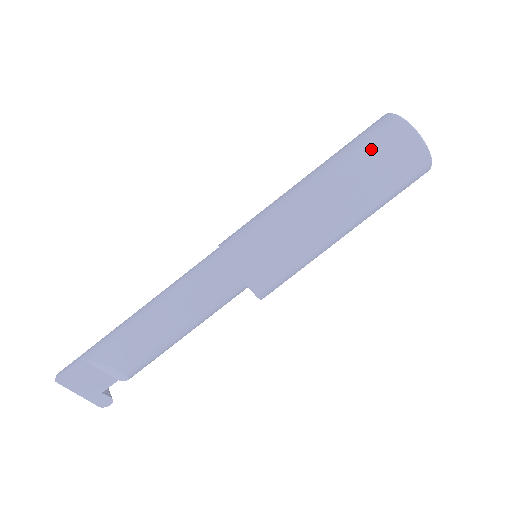
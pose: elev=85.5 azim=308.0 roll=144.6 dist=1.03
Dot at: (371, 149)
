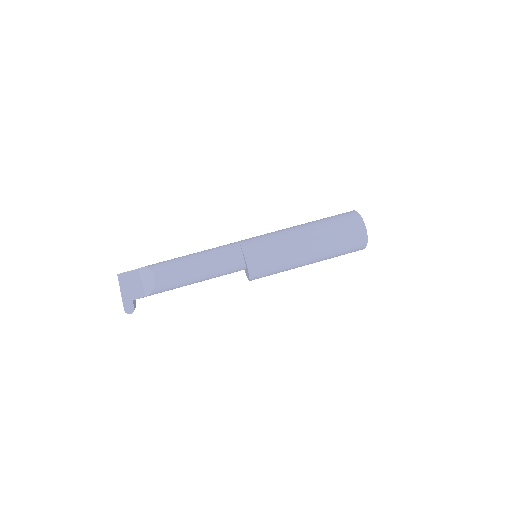
Dot at: (333, 216)
